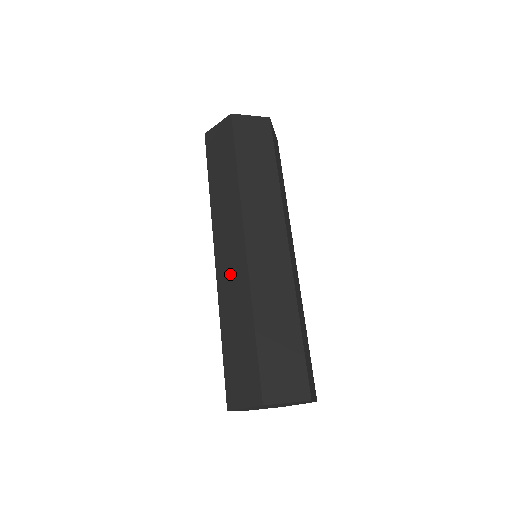
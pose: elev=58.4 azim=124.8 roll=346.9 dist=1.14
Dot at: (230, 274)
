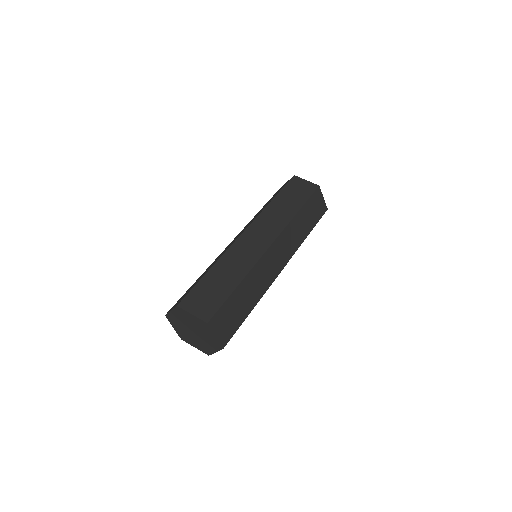
Dot at: (246, 248)
